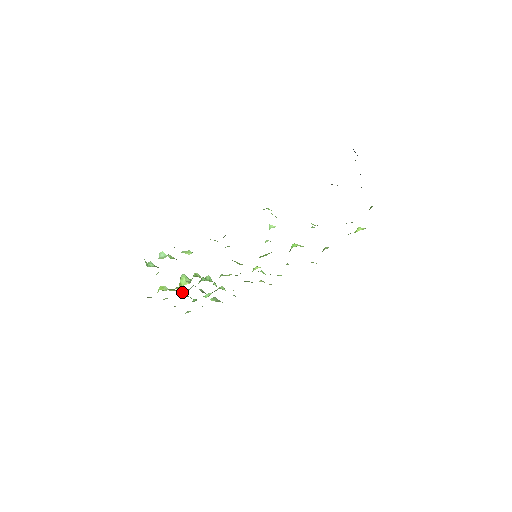
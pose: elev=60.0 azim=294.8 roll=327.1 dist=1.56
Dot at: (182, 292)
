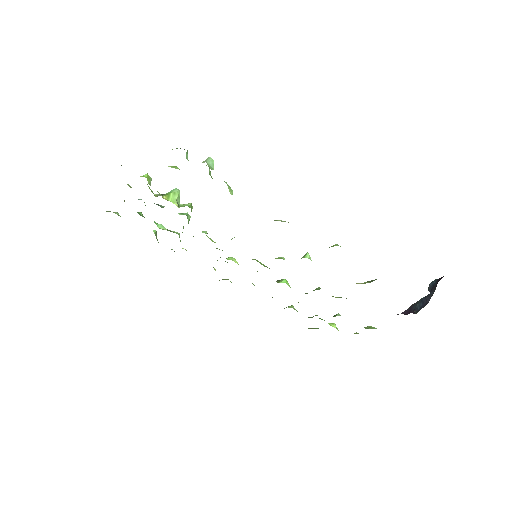
Dot at: occluded
